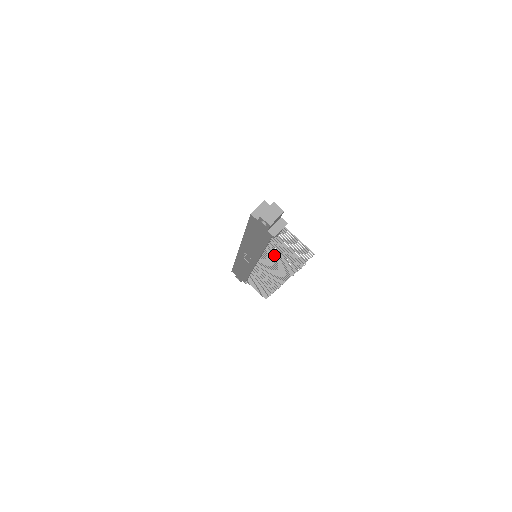
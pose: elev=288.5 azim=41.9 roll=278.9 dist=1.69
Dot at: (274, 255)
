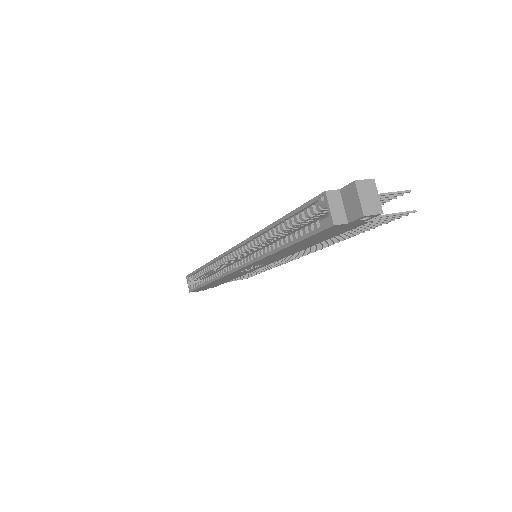
Dot at: occluded
